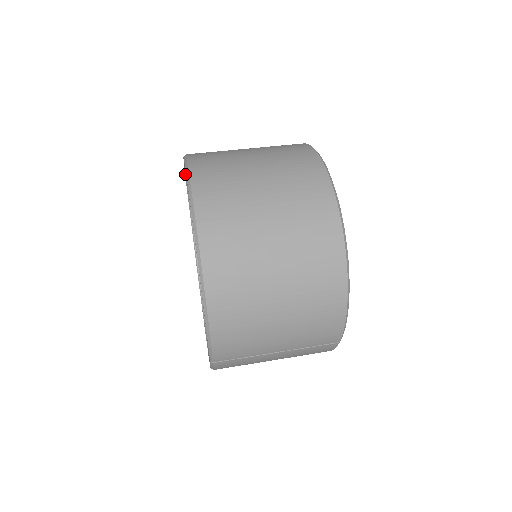
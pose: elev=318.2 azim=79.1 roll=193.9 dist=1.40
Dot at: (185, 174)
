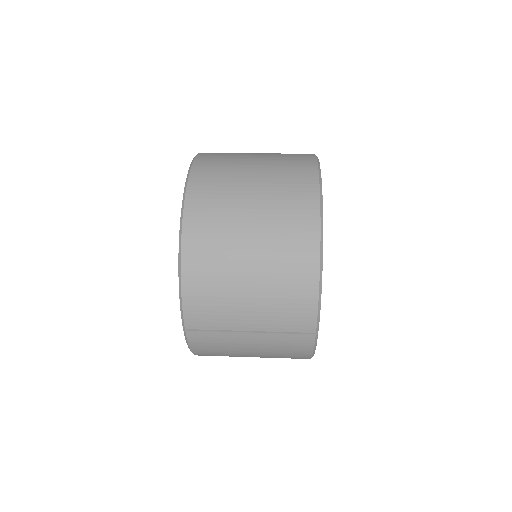
Dot at: occluded
